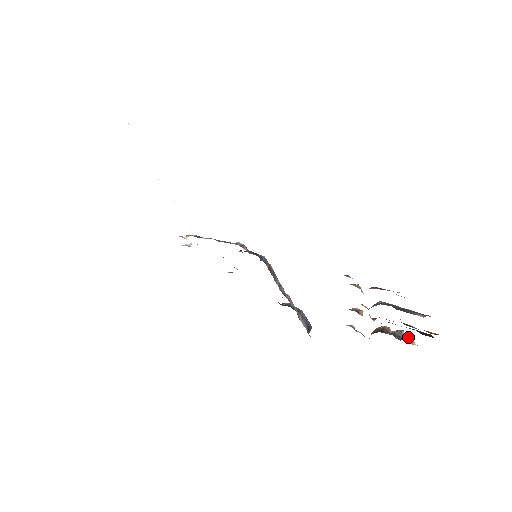
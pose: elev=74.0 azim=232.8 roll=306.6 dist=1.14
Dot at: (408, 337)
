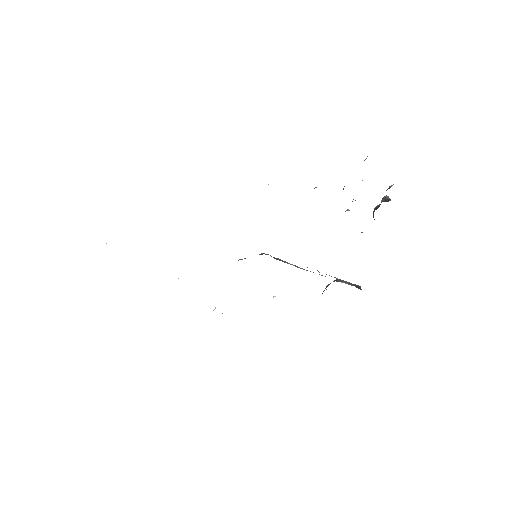
Dot at: (387, 189)
